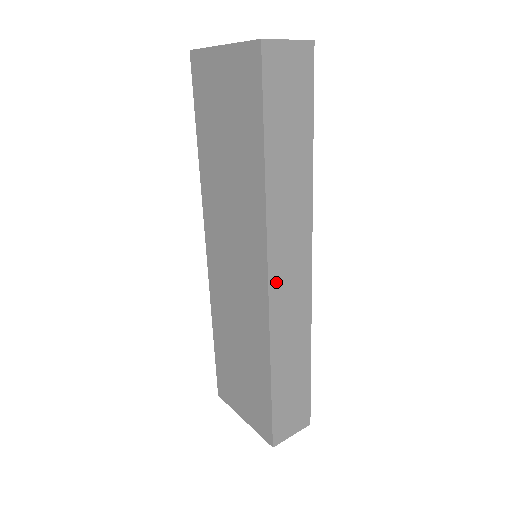
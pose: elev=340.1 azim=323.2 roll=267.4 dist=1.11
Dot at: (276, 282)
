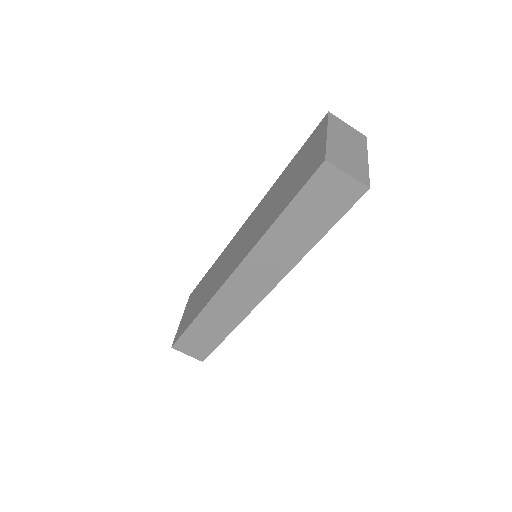
Dot at: (235, 281)
